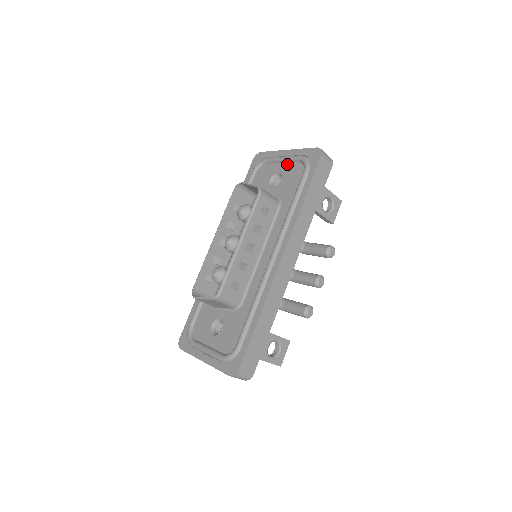
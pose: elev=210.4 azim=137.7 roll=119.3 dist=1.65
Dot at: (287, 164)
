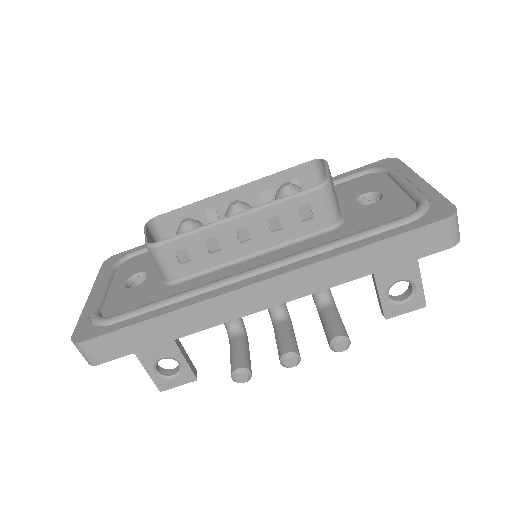
Dot at: (402, 193)
